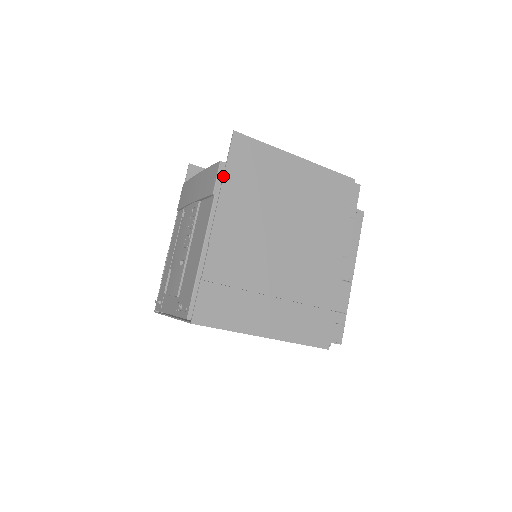
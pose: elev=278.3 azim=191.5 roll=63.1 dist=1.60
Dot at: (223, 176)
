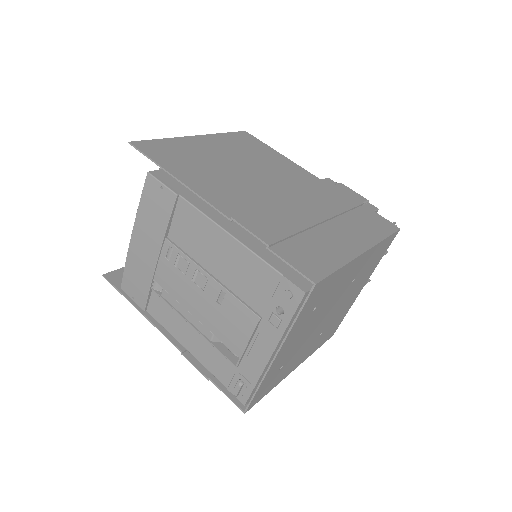
Dot at: (167, 172)
